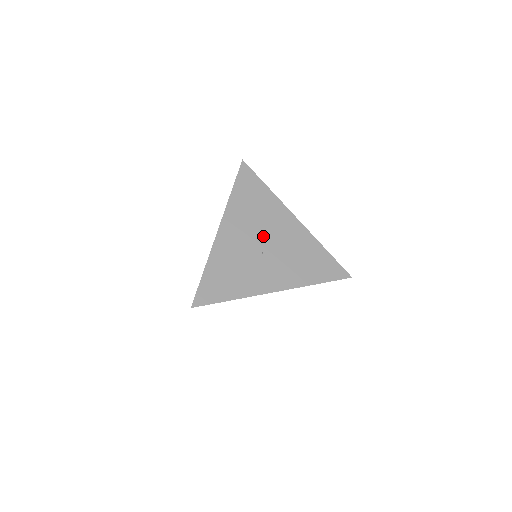
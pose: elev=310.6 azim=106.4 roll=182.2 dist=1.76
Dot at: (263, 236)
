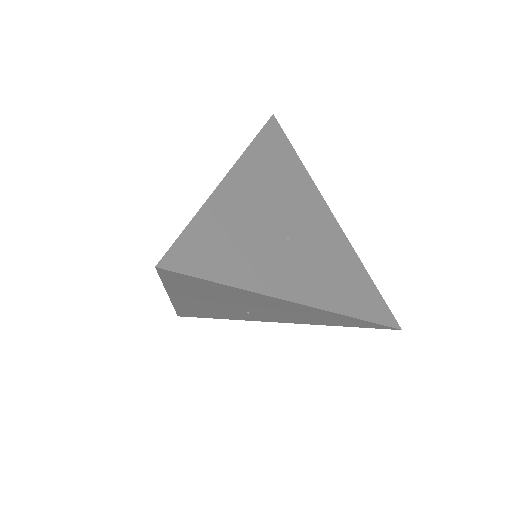
Dot at: (244, 307)
